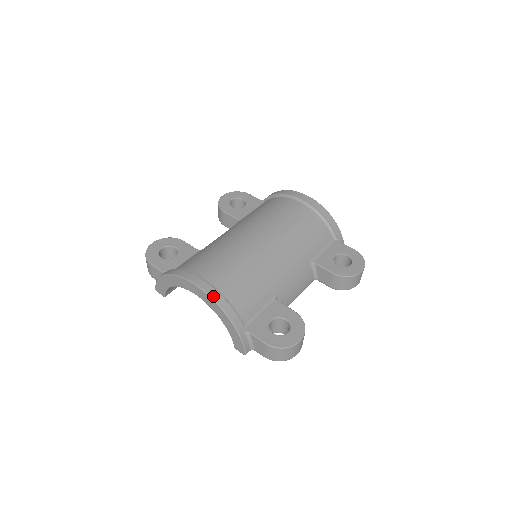
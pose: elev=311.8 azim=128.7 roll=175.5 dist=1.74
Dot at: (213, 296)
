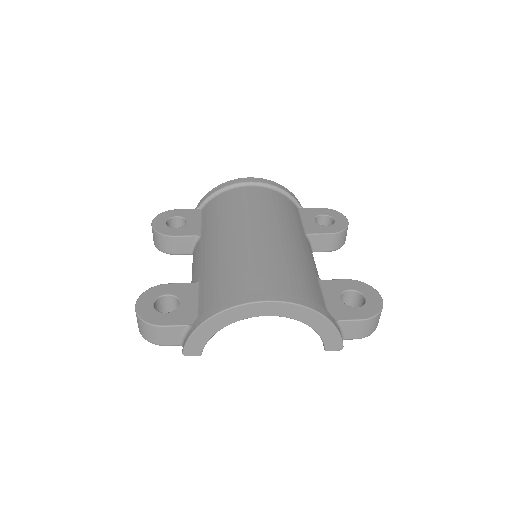
Dot at: (294, 301)
